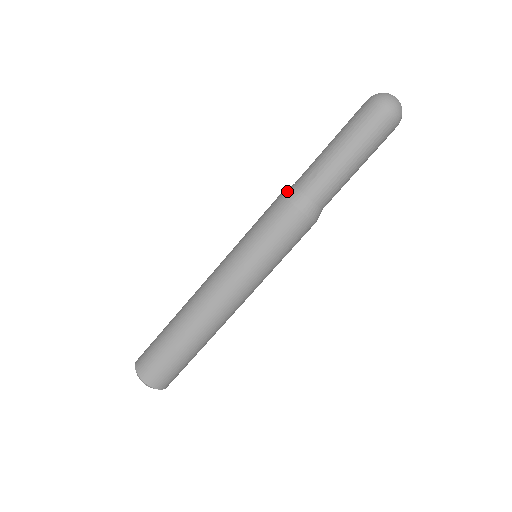
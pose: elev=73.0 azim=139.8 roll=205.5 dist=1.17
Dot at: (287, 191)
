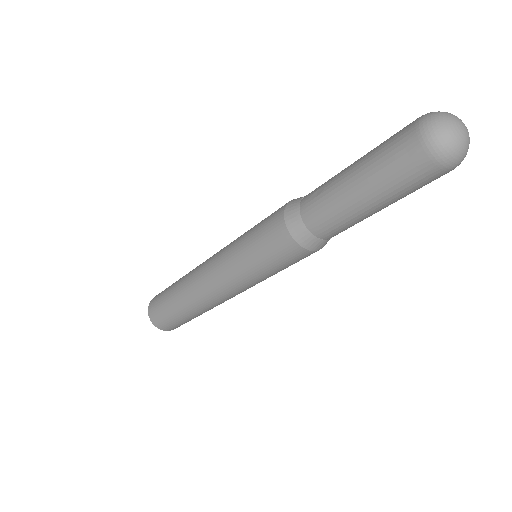
Dot at: (293, 200)
